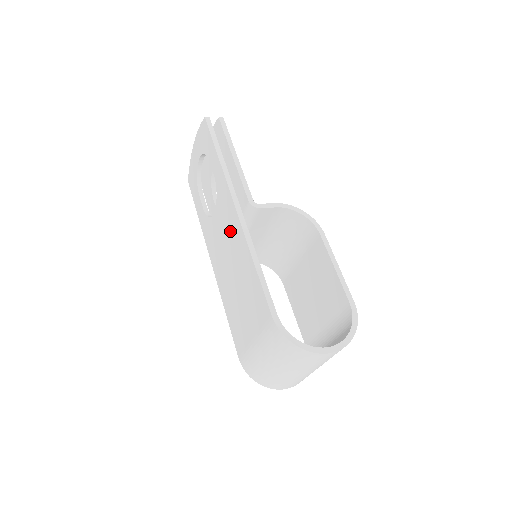
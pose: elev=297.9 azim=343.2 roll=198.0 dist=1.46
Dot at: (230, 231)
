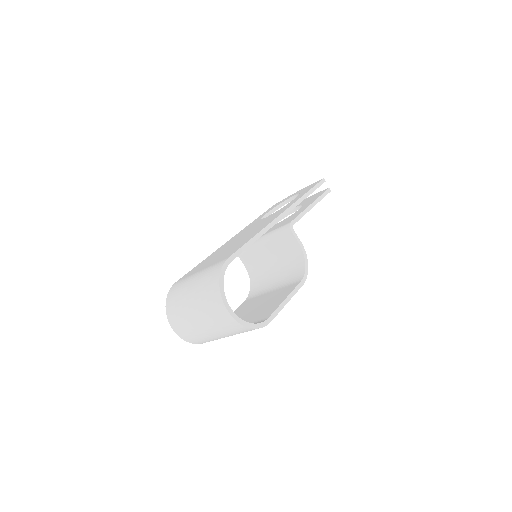
Dot at: (263, 223)
